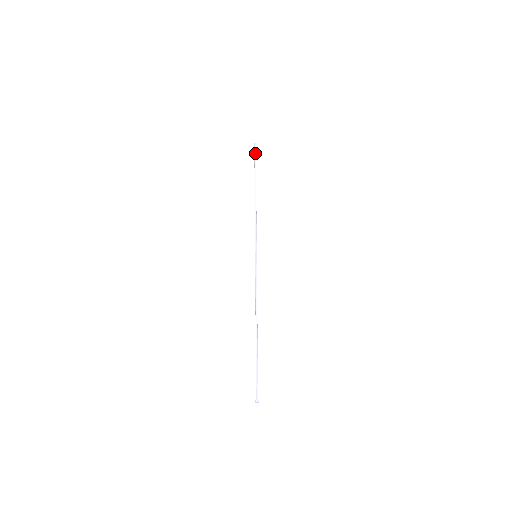
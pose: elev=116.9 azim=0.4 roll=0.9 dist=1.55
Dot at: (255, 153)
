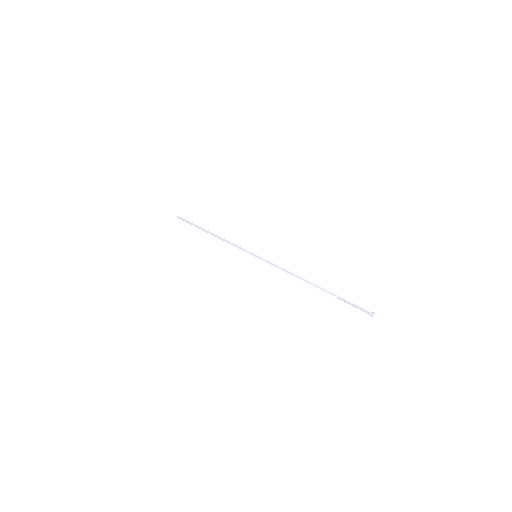
Dot at: (184, 220)
